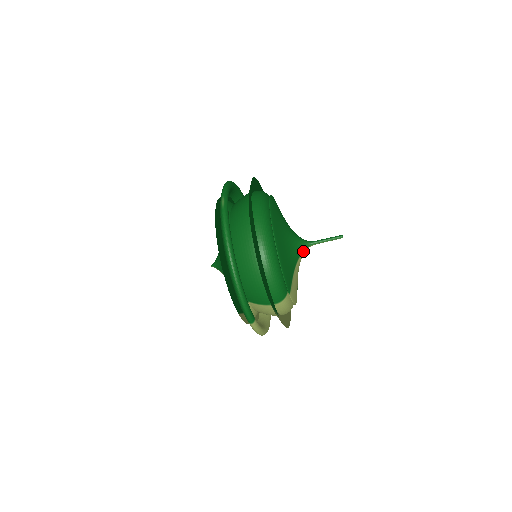
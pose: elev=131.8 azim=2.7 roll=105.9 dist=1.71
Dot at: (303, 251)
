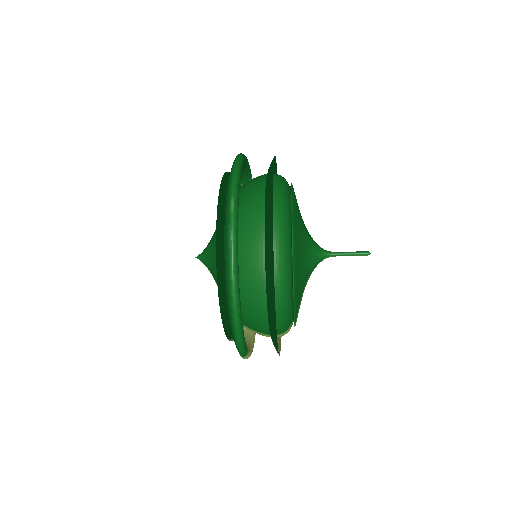
Dot at: (318, 263)
